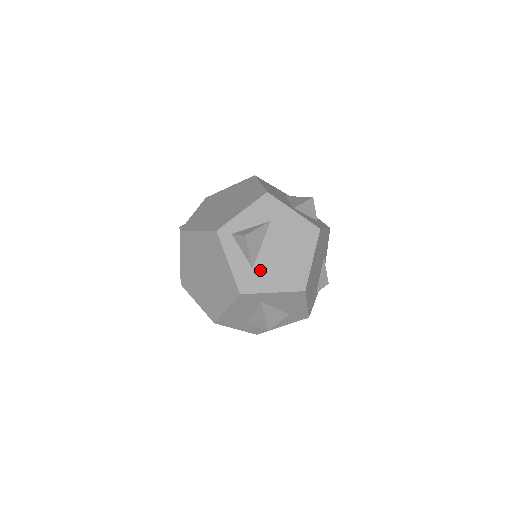
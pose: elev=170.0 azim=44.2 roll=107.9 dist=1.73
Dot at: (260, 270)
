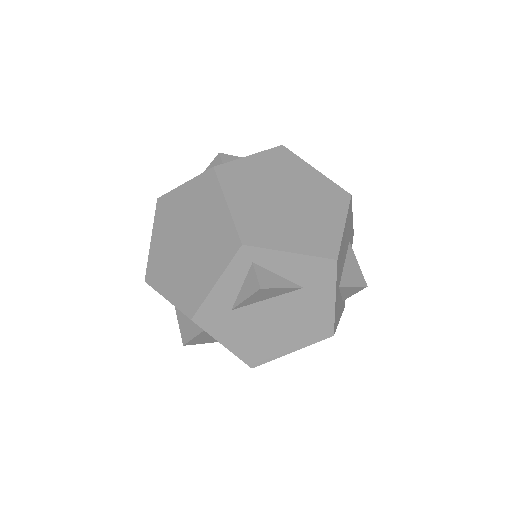
Dot at: (236, 318)
